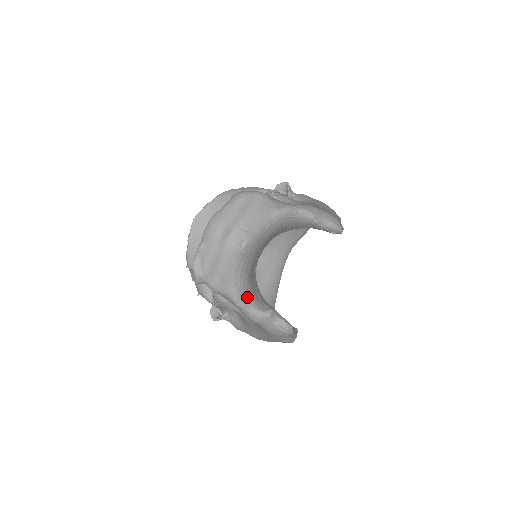
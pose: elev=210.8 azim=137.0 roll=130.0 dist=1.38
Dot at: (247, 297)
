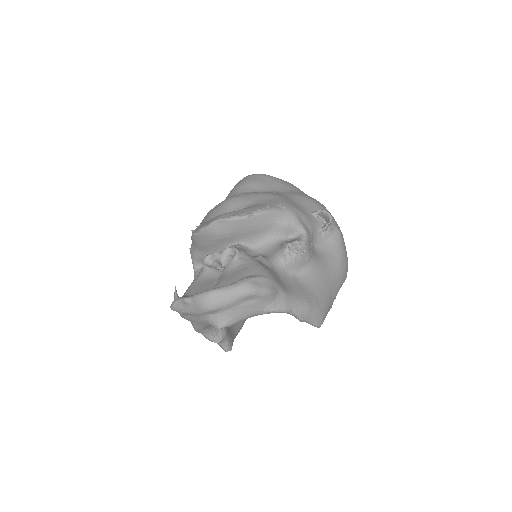
Dot at: (207, 328)
